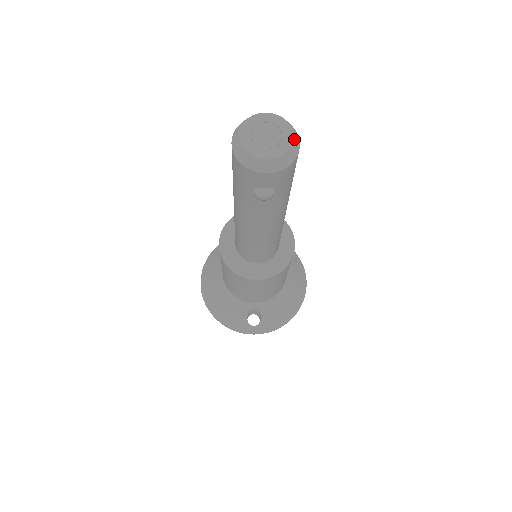
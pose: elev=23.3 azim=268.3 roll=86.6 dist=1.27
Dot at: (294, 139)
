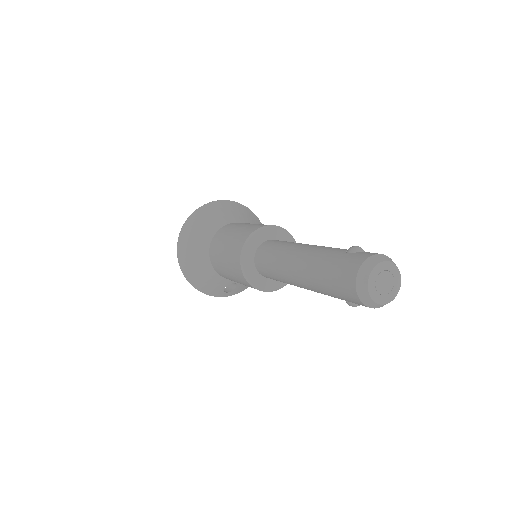
Dot at: (400, 283)
